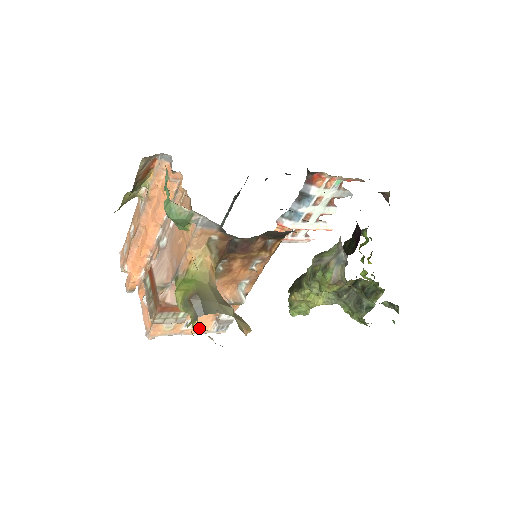
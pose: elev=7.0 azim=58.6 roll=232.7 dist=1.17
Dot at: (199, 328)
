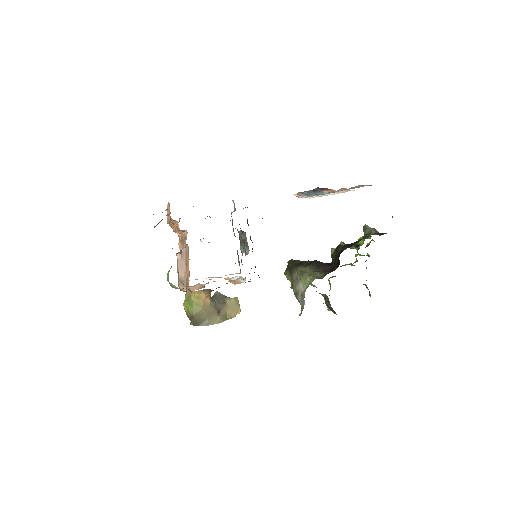
Dot at: (218, 277)
